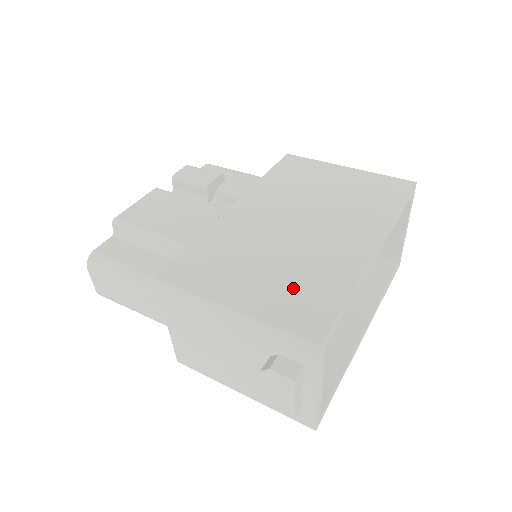
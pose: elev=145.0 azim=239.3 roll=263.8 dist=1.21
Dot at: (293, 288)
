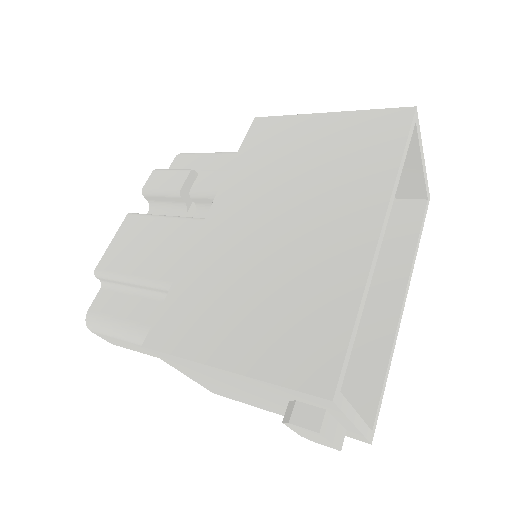
Dot at: (289, 321)
